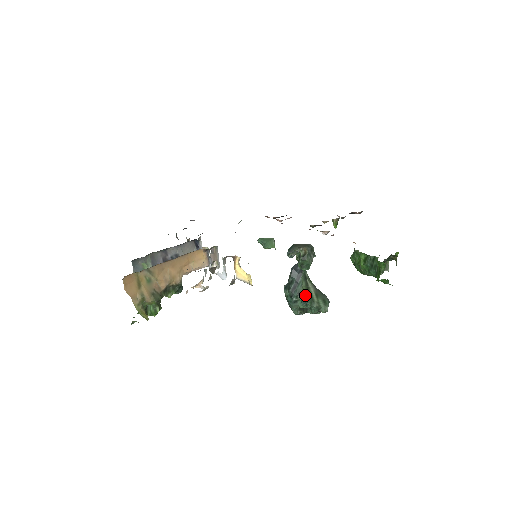
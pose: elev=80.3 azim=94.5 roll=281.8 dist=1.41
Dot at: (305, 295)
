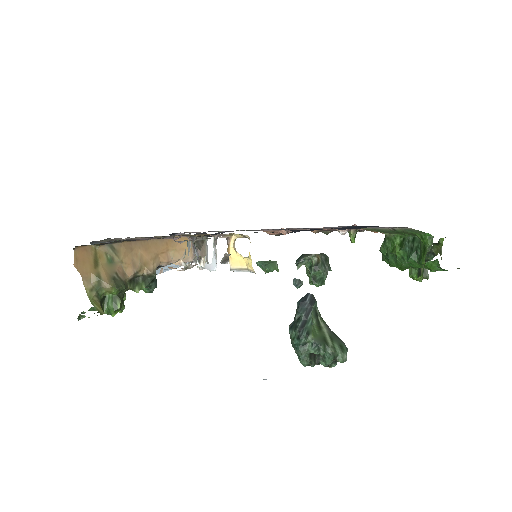
Dot at: (316, 336)
